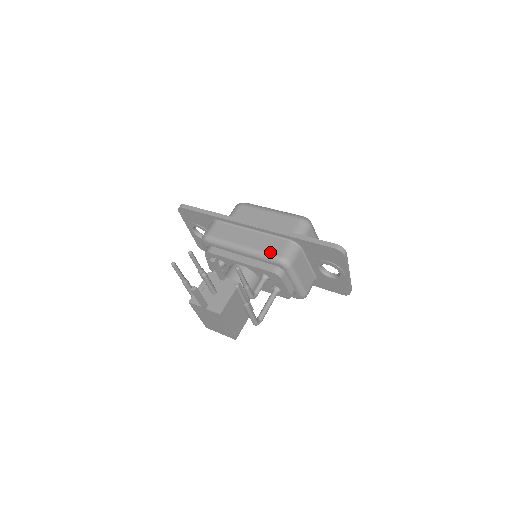
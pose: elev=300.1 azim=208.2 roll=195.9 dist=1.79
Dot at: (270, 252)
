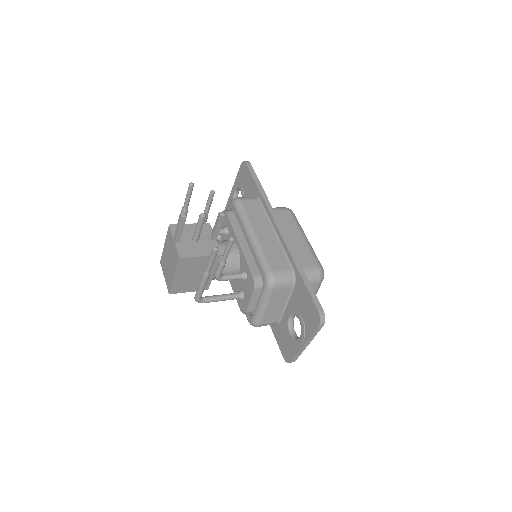
Dot at: (269, 260)
